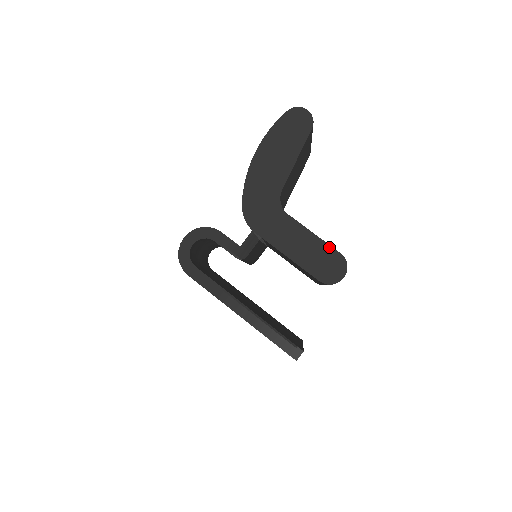
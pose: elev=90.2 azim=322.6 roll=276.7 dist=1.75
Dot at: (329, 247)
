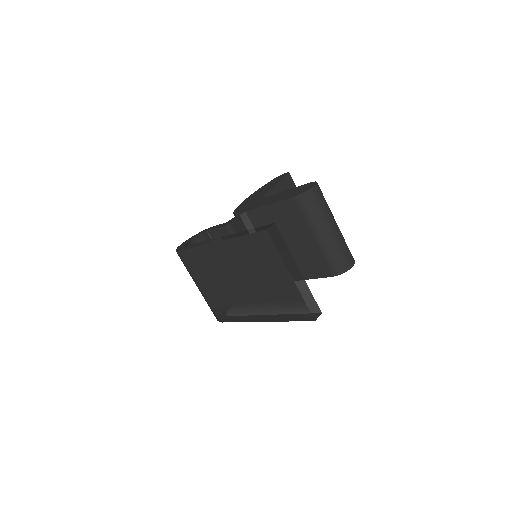
Dot at: (301, 186)
